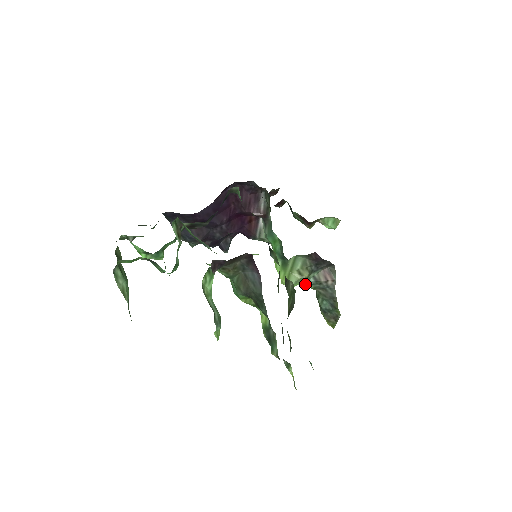
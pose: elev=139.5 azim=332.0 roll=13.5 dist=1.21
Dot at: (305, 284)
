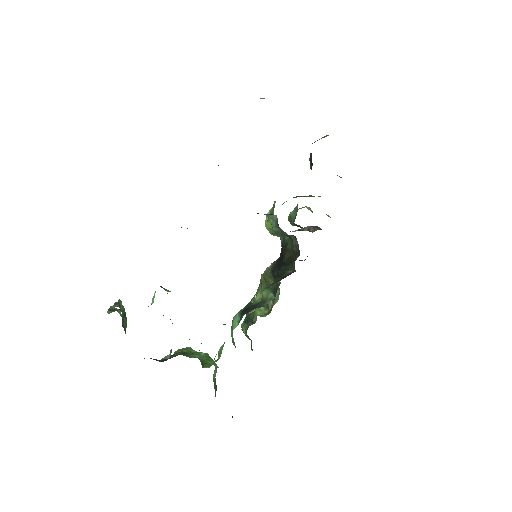
Dot at: occluded
